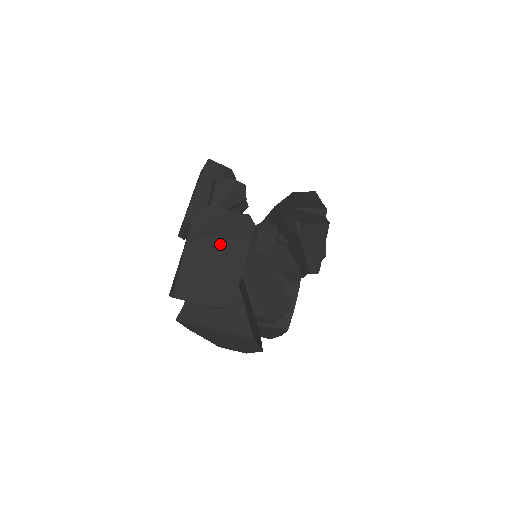
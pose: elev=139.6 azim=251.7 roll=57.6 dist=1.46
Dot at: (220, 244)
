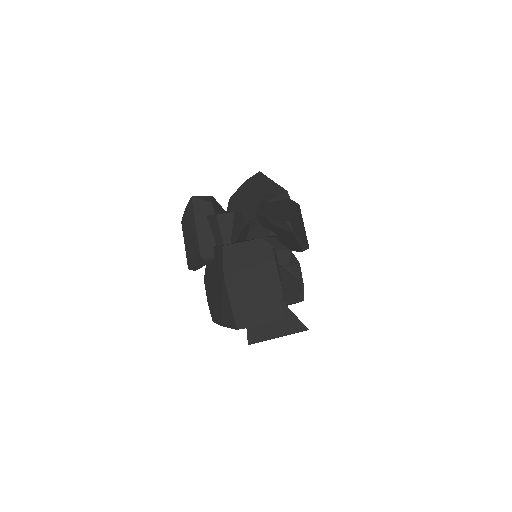
Dot at: (253, 273)
